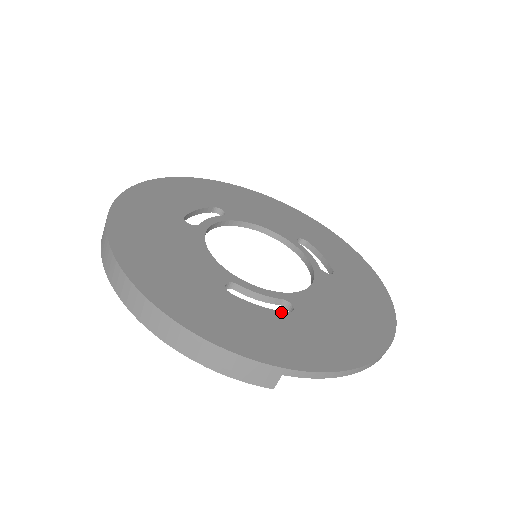
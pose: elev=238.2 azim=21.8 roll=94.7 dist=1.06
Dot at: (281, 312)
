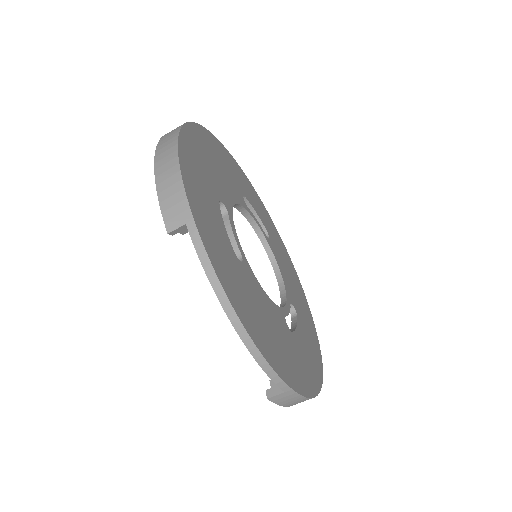
Dot at: (231, 245)
